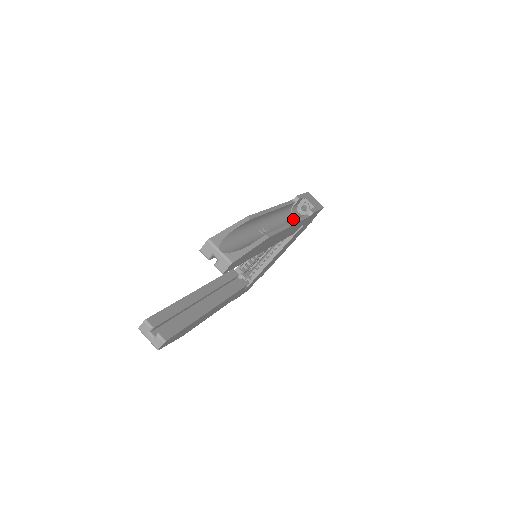
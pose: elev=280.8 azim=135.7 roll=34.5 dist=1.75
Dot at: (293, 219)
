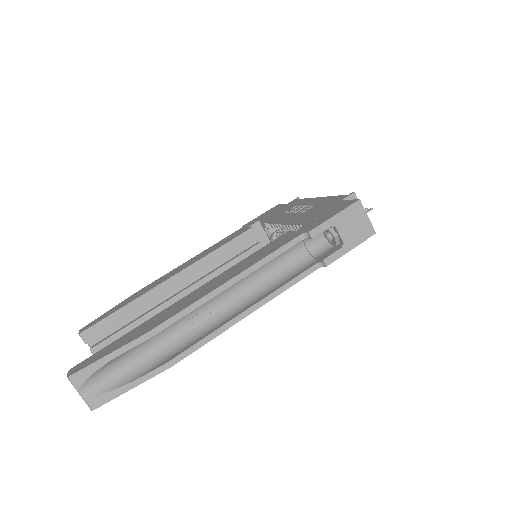
Dot at: (297, 258)
